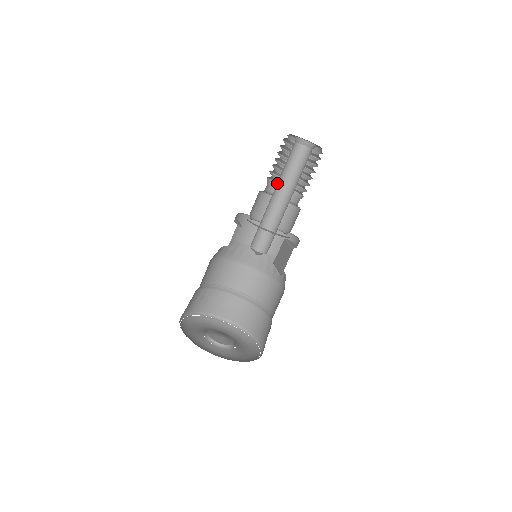
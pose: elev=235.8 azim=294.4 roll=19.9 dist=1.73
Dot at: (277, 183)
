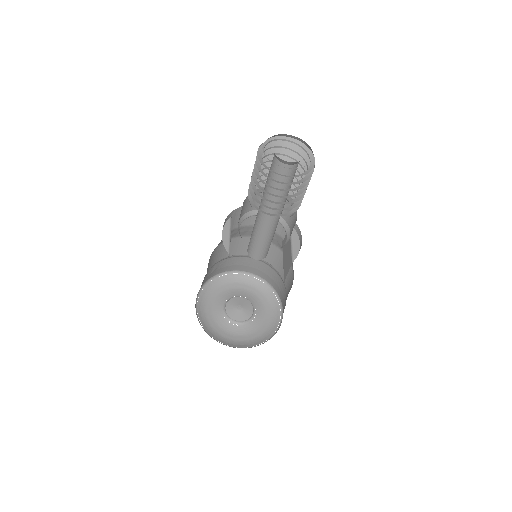
Dot at: occluded
